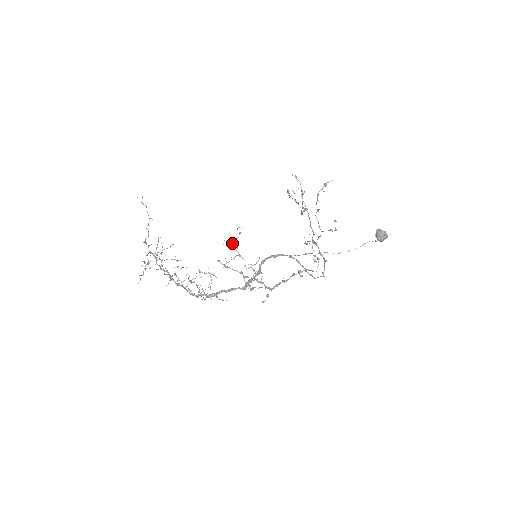
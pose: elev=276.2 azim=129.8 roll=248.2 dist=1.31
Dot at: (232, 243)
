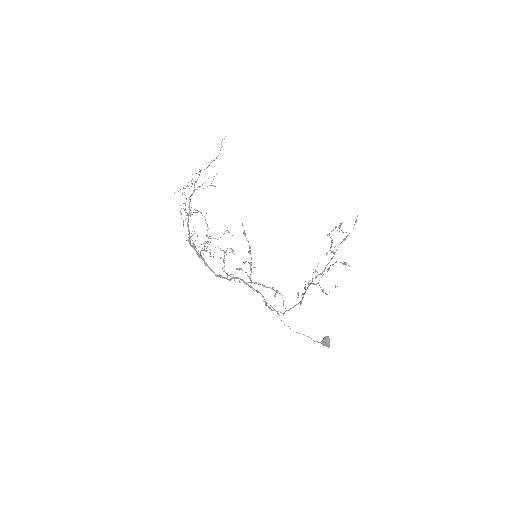
Dot at: occluded
